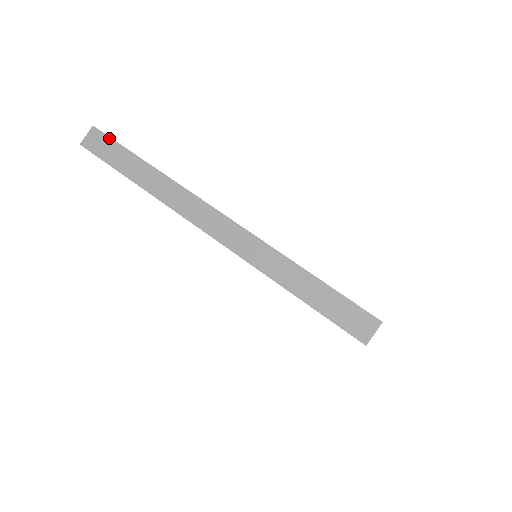
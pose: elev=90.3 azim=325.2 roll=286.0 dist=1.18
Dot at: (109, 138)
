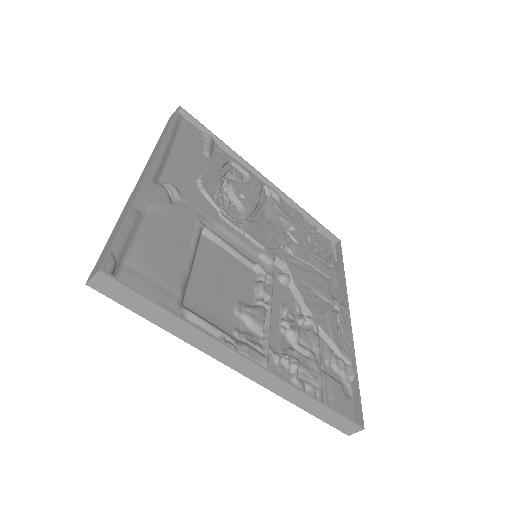
Dot at: (124, 287)
